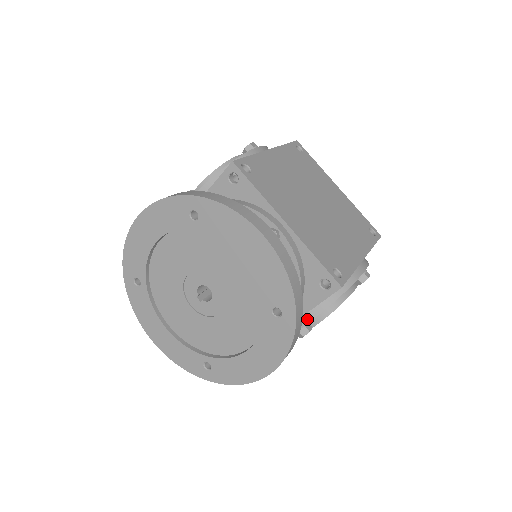
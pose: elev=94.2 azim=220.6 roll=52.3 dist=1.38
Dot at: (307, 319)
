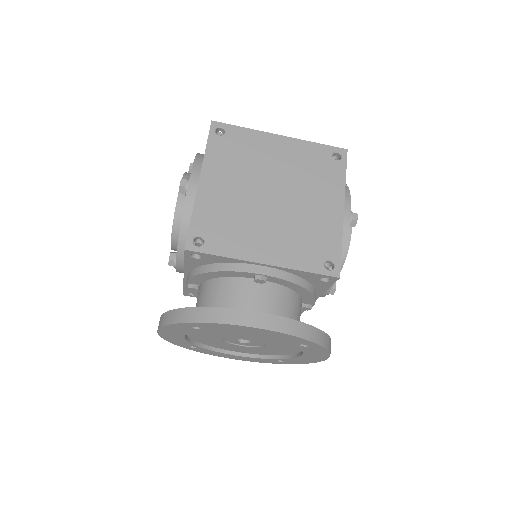
Dot at: occluded
